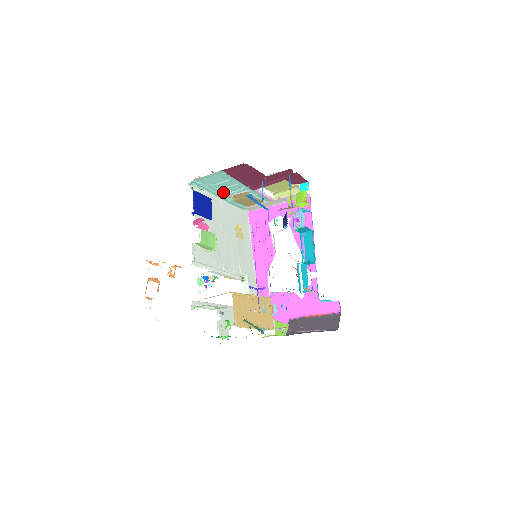
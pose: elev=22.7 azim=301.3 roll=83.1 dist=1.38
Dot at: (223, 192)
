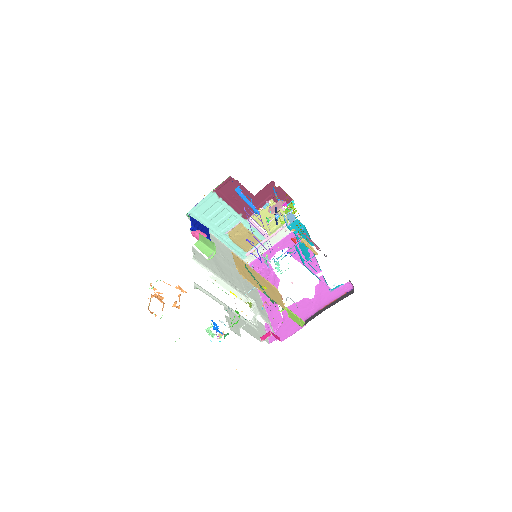
Dot at: (219, 229)
